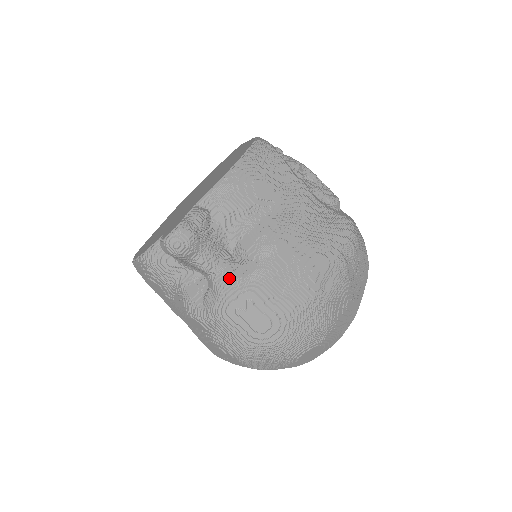
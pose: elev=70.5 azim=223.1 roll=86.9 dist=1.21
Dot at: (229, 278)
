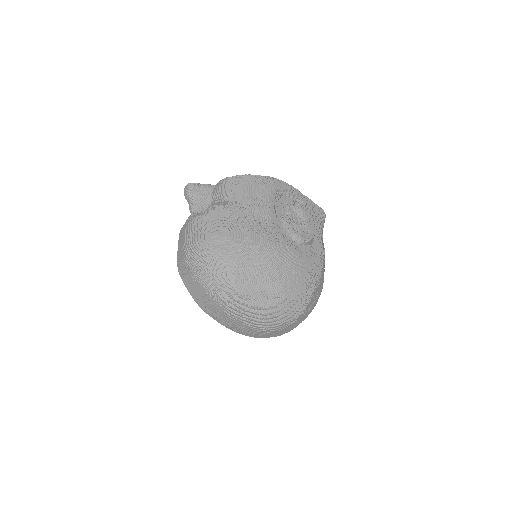
Dot at: (191, 216)
